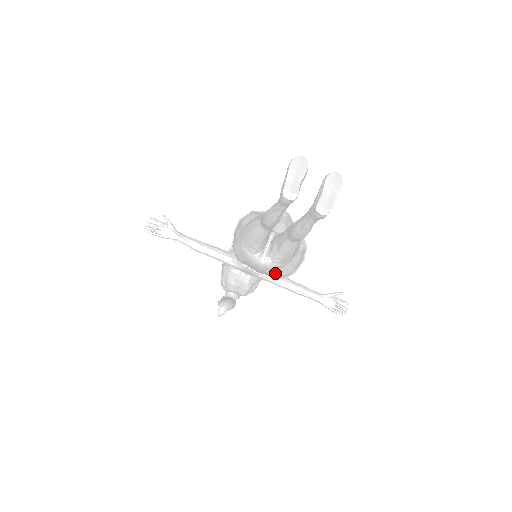
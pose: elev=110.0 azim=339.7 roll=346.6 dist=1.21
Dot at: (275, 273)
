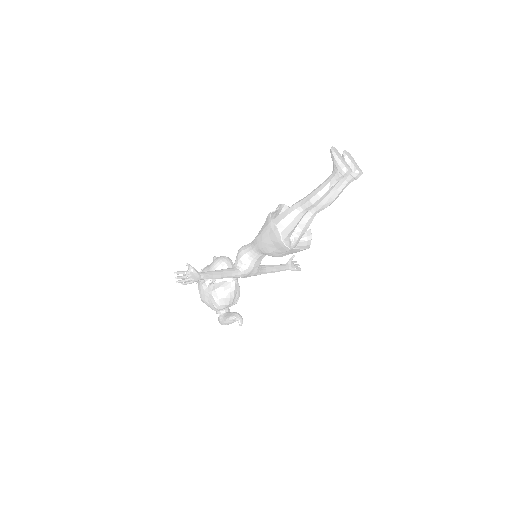
Dot at: (299, 248)
